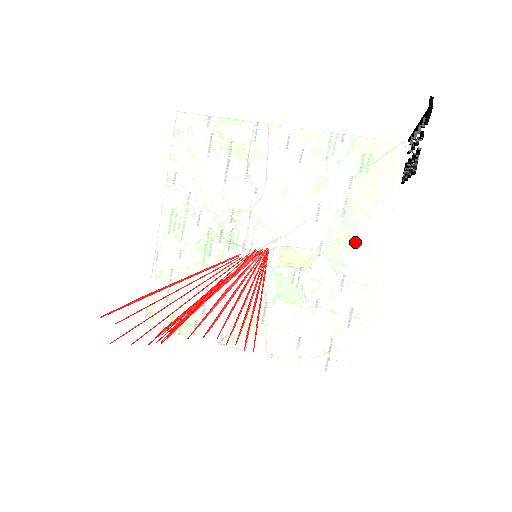
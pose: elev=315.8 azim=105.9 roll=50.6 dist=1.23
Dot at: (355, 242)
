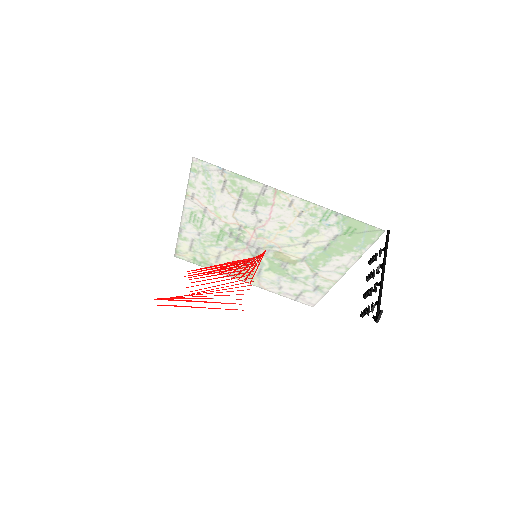
Dot at: (329, 263)
